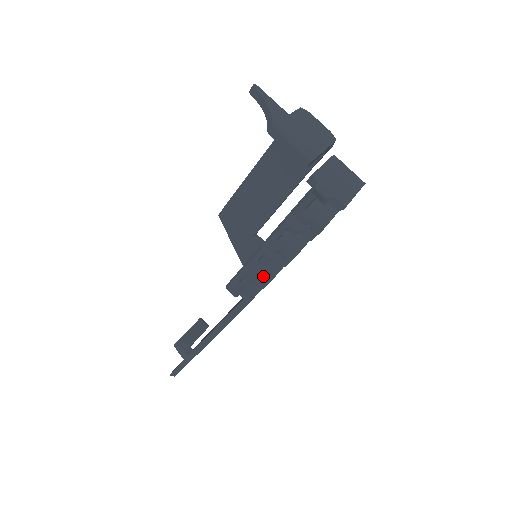
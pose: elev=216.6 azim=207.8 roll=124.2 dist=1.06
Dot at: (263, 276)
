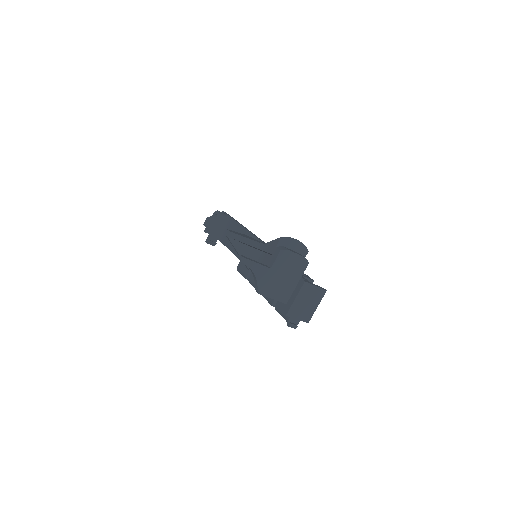
Dot at: occluded
